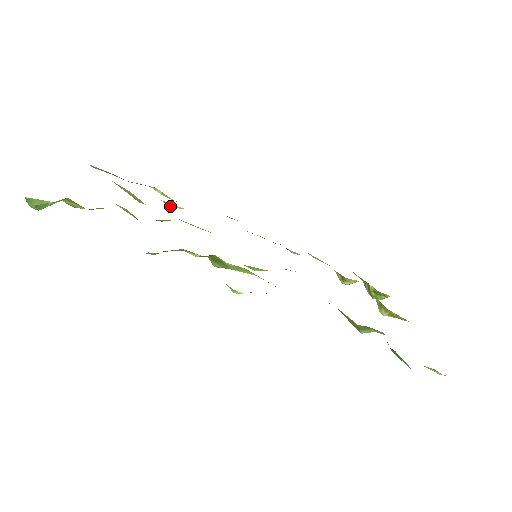
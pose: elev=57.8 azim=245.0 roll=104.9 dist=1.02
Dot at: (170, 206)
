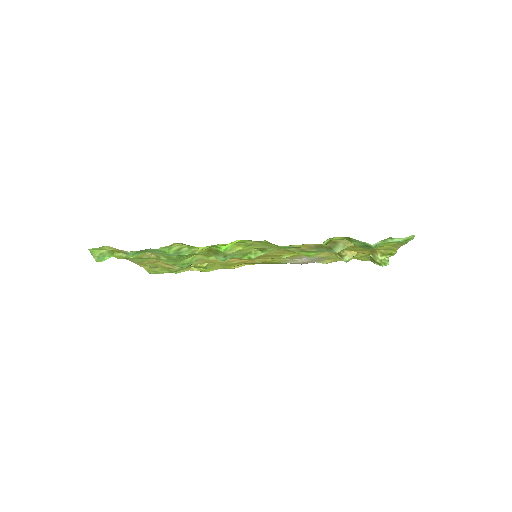
Dot at: occluded
